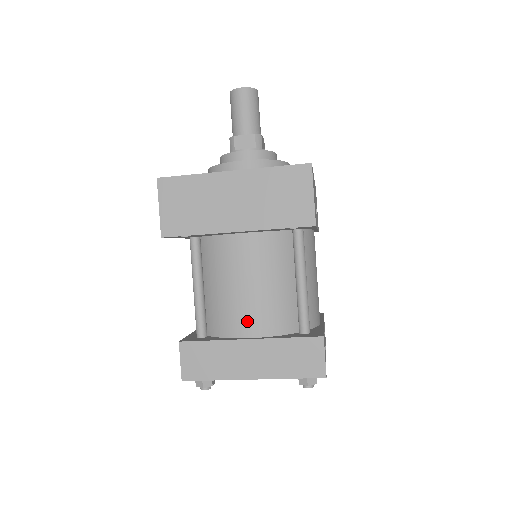
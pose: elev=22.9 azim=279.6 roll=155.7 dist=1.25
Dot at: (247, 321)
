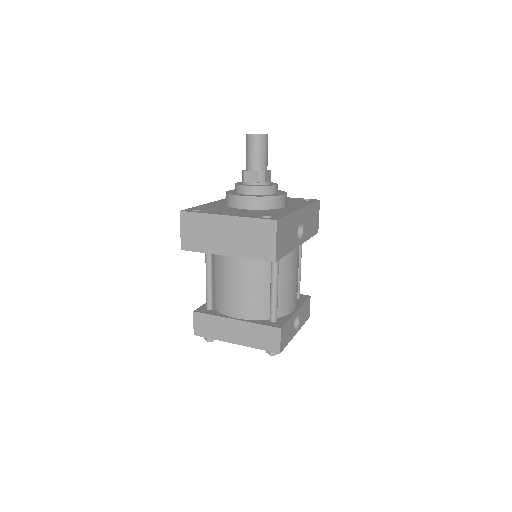
Dot at: (235, 307)
